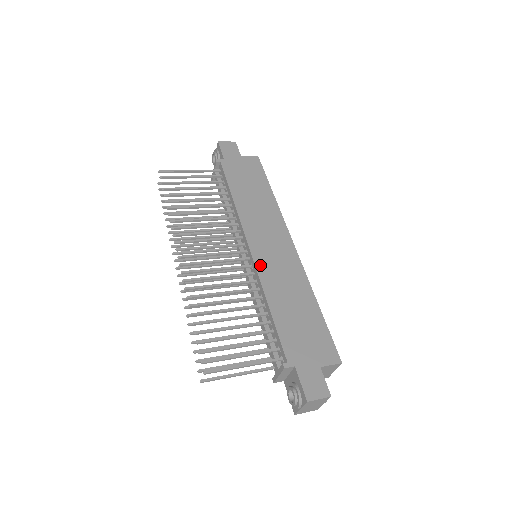
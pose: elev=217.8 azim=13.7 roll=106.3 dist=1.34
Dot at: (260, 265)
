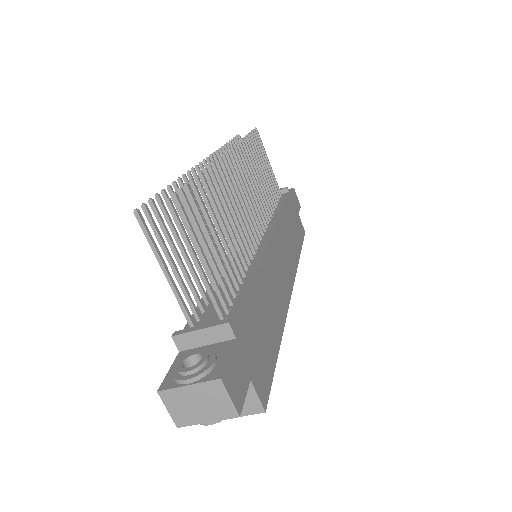
Dot at: (268, 254)
